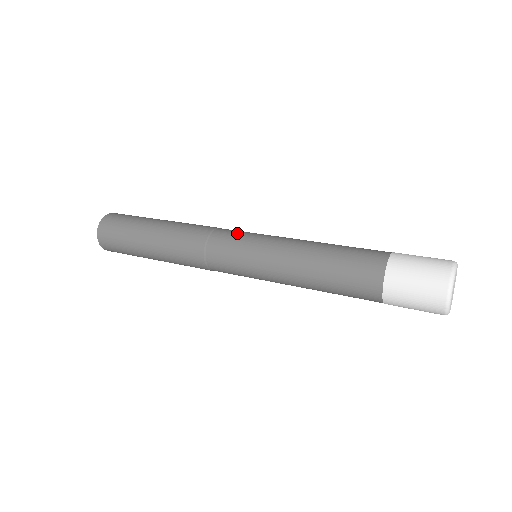
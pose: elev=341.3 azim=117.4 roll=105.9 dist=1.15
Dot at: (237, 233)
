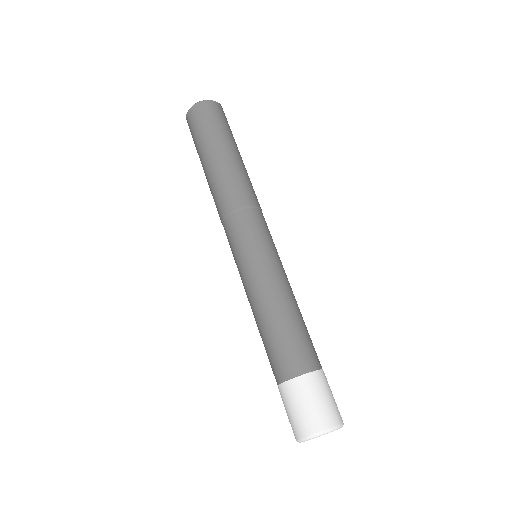
Dot at: (258, 229)
